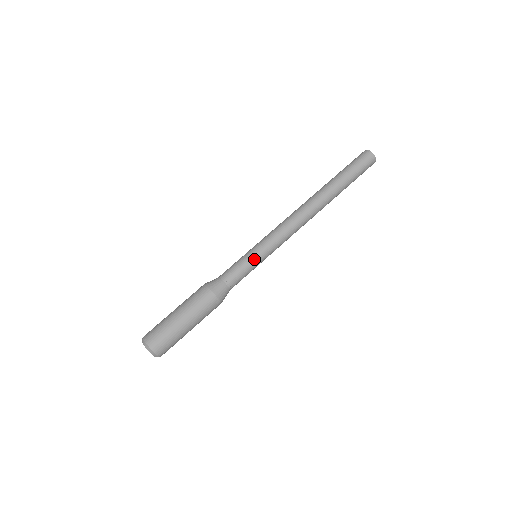
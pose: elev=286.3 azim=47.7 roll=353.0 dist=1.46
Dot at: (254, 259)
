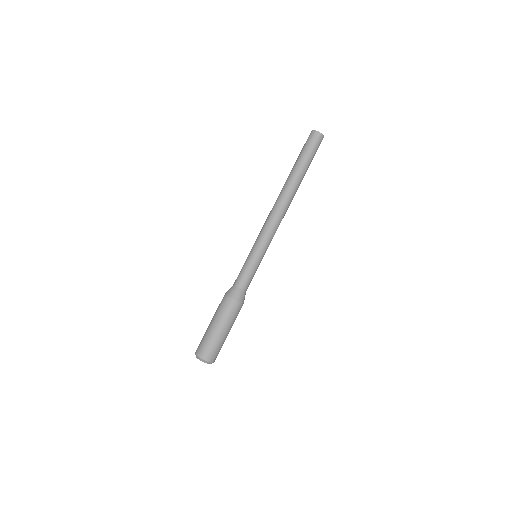
Dot at: (259, 262)
